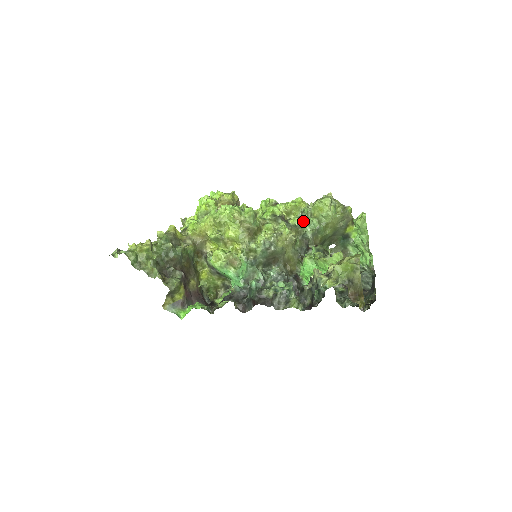
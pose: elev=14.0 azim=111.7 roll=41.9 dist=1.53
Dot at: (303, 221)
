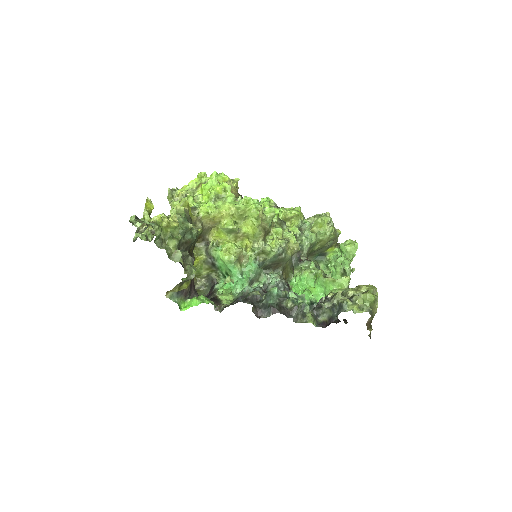
Dot at: (303, 233)
